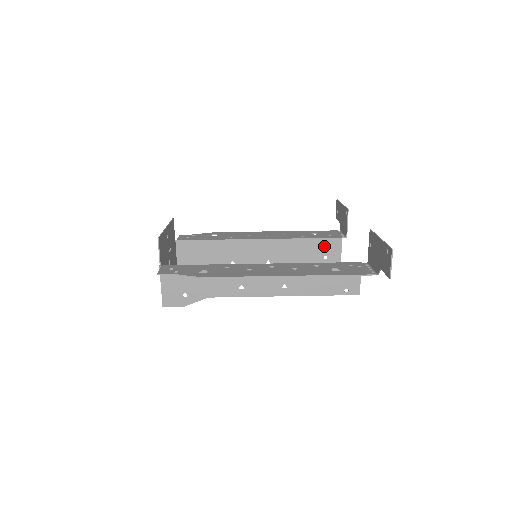
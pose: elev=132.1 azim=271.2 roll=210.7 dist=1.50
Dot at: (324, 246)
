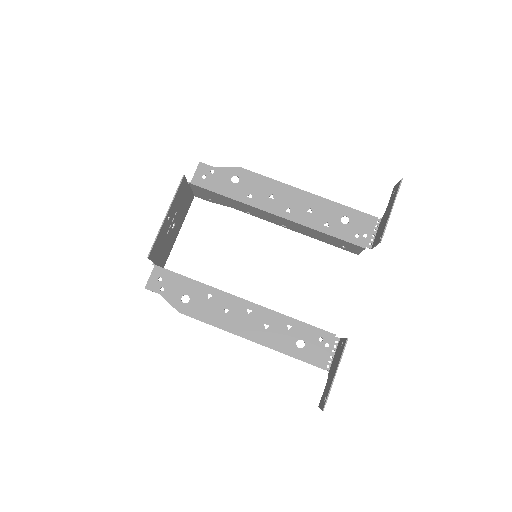
Dot at: (344, 243)
